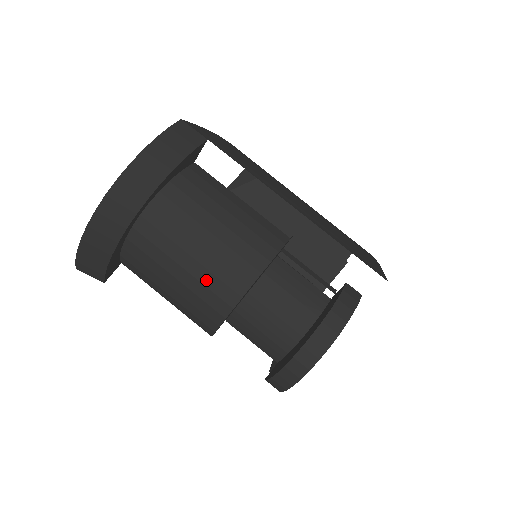
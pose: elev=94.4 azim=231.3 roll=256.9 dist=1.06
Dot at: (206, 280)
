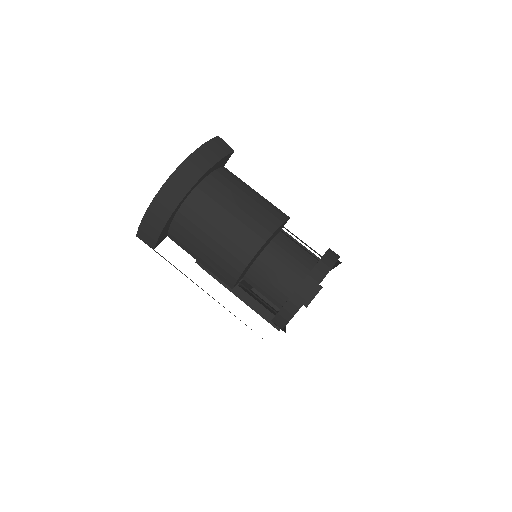
Dot at: (234, 238)
